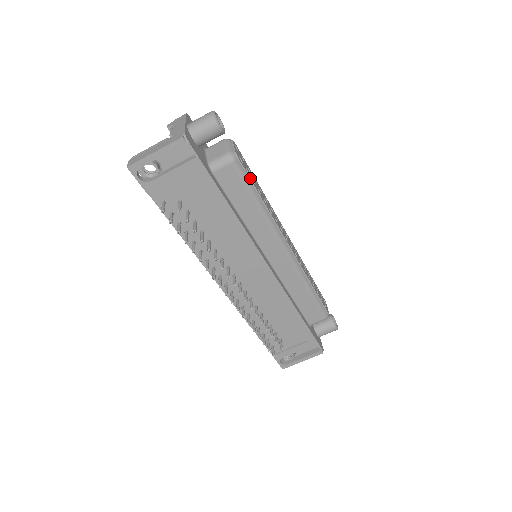
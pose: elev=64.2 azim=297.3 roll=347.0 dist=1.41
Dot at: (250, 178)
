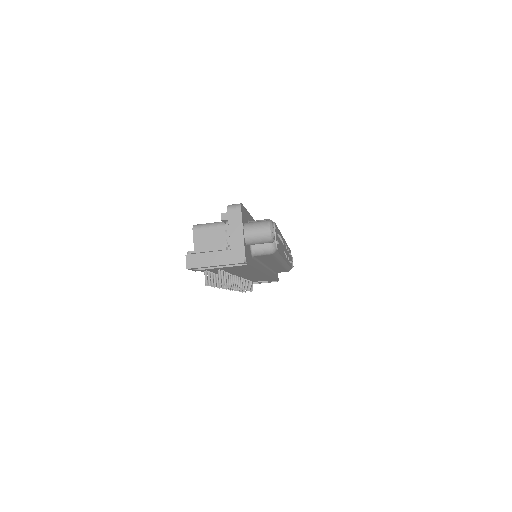
Dot at: occluded
